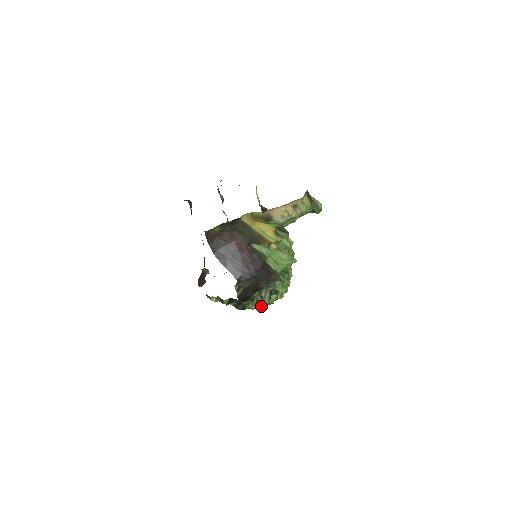
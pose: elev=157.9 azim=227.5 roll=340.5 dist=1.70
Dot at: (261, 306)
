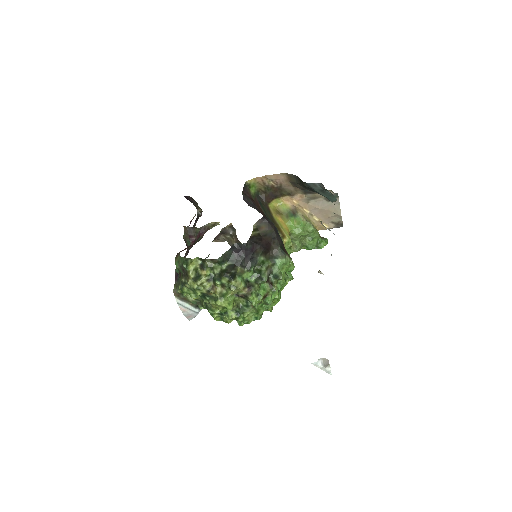
Dot at: (247, 293)
